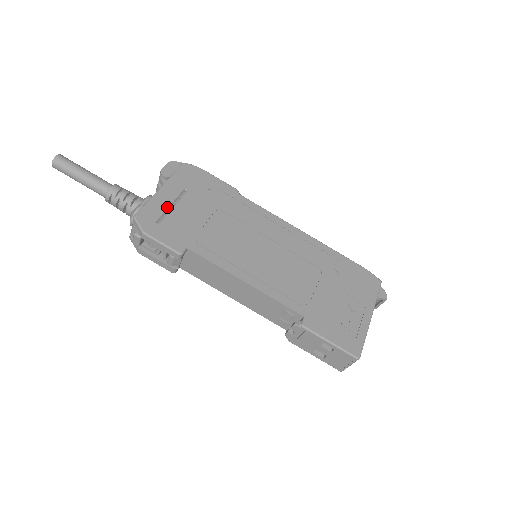
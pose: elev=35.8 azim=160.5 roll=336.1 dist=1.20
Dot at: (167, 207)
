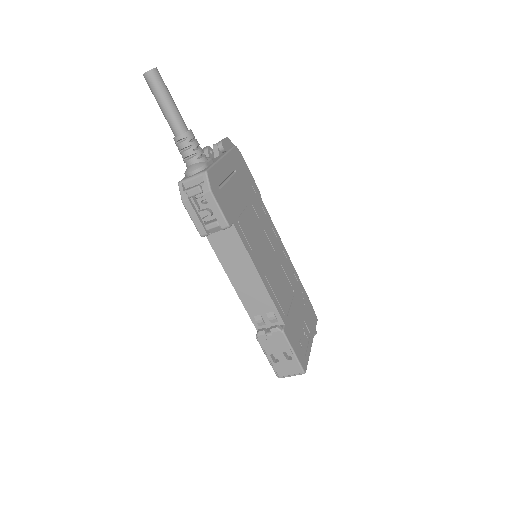
Dot at: (225, 178)
